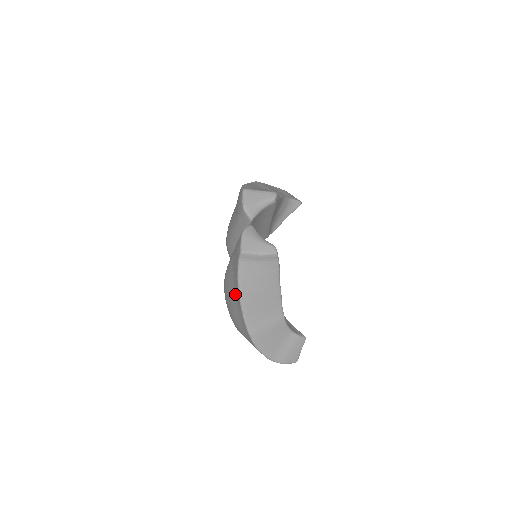
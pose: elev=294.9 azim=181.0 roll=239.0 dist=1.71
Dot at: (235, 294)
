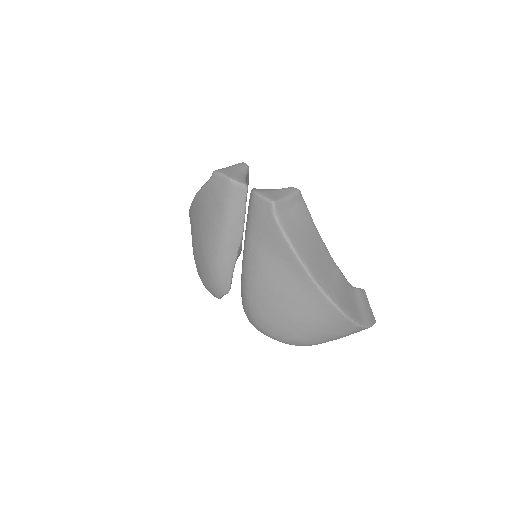
Dot at: (287, 271)
